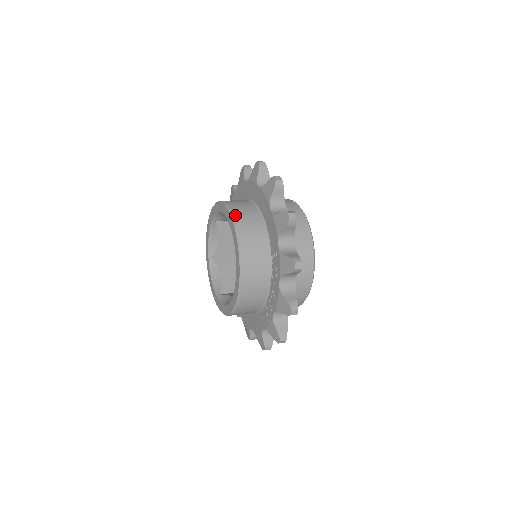
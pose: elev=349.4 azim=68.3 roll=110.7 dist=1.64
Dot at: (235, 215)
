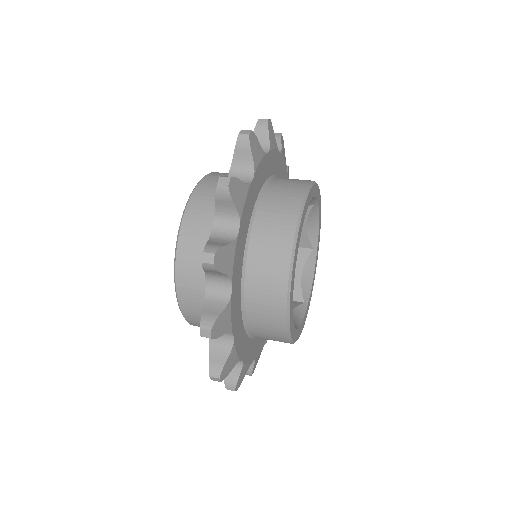
Dot at: (179, 292)
